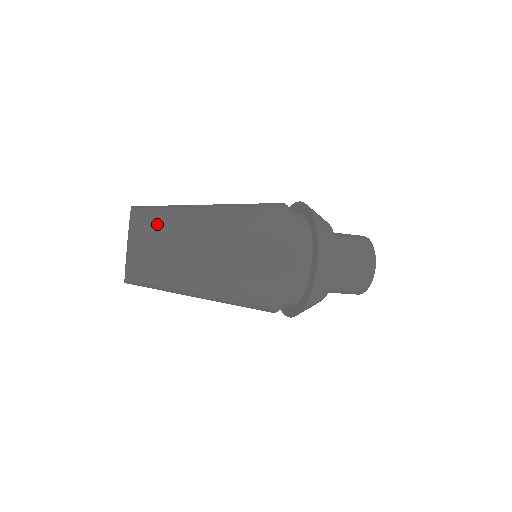
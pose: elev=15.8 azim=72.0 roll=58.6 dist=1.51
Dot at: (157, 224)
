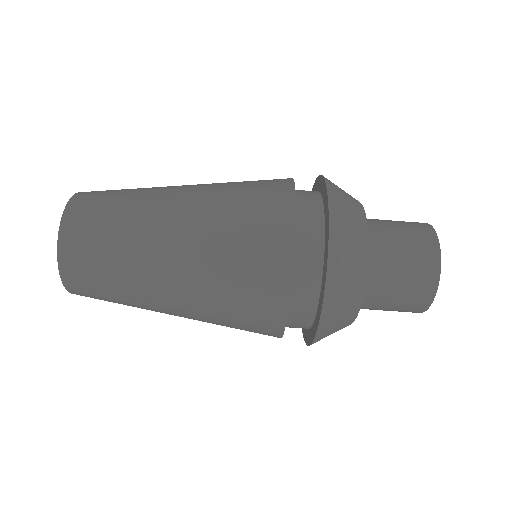
Dot at: occluded
